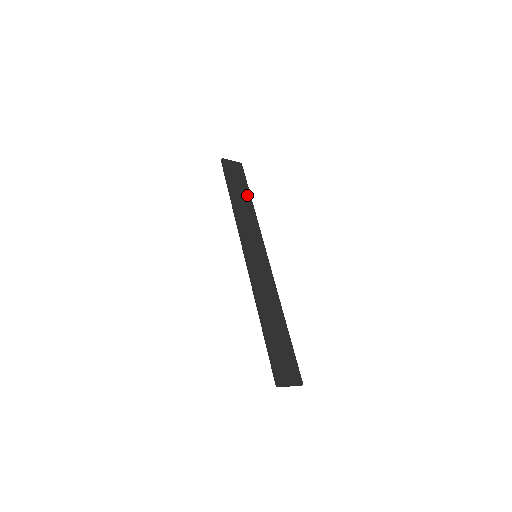
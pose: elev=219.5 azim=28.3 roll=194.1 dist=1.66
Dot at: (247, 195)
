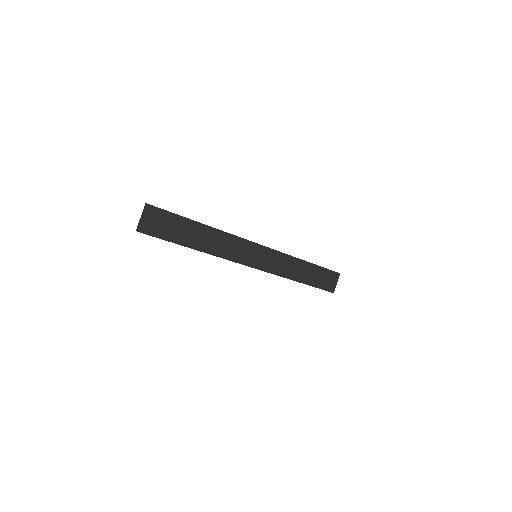
Dot at: (195, 227)
